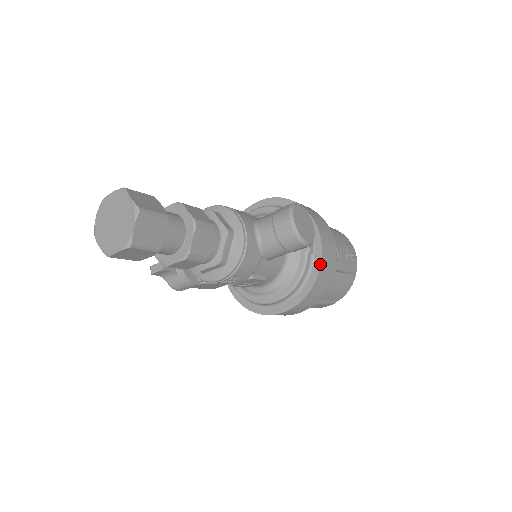
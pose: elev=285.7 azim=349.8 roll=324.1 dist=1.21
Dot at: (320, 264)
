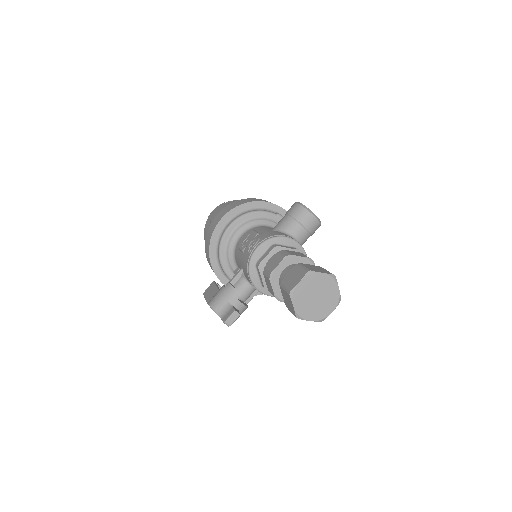
Dot at: occluded
